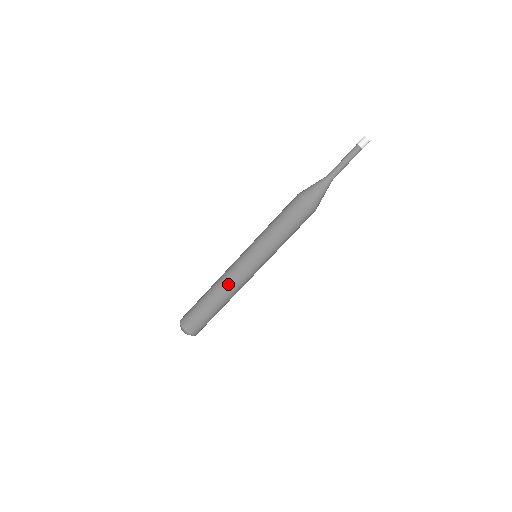
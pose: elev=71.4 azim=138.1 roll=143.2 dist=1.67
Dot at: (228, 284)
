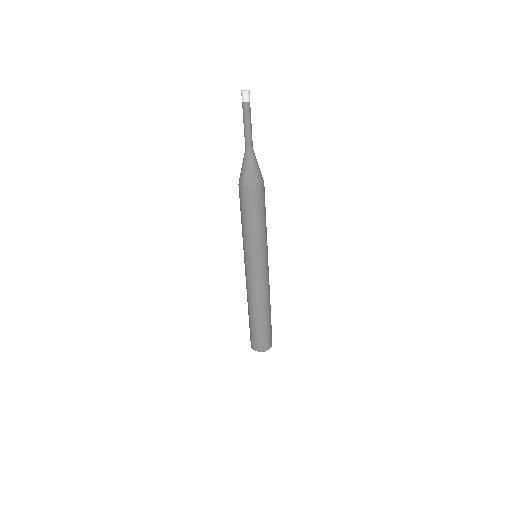
Dot at: (249, 293)
